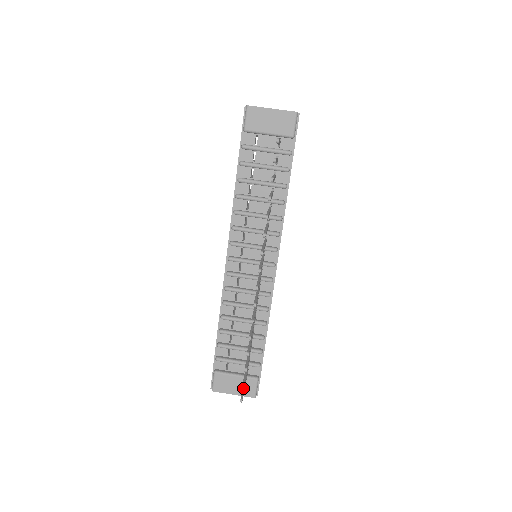
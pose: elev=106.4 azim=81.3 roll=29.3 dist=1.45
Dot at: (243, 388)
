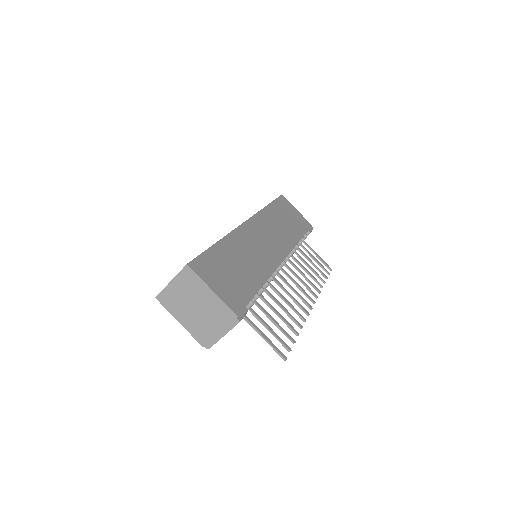
Dot at: (321, 261)
